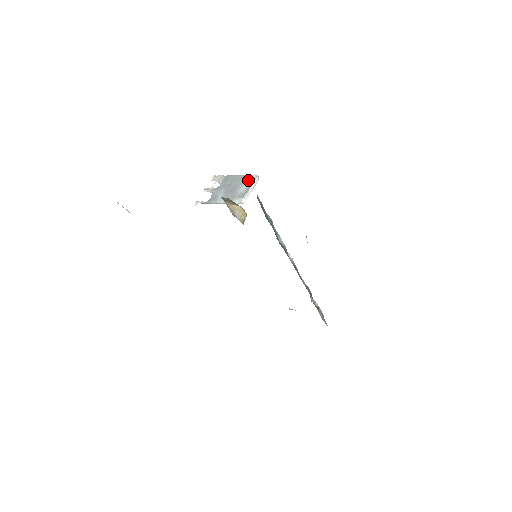
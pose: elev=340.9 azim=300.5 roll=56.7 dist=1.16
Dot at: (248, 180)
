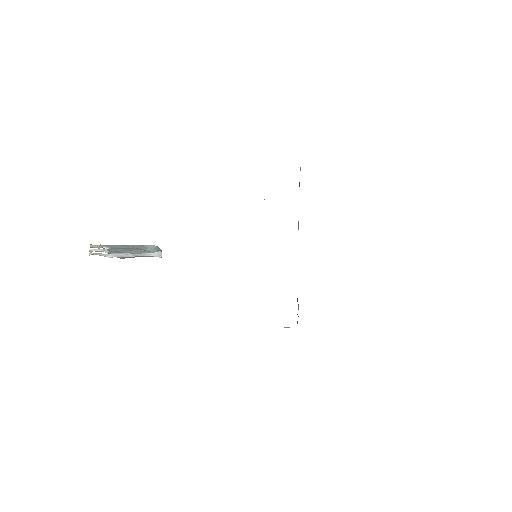
Dot at: (149, 246)
